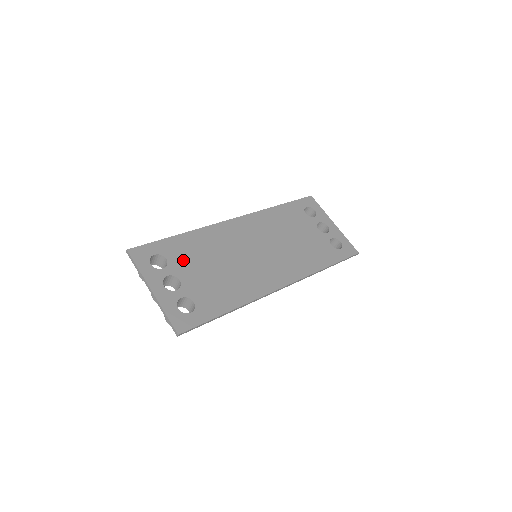
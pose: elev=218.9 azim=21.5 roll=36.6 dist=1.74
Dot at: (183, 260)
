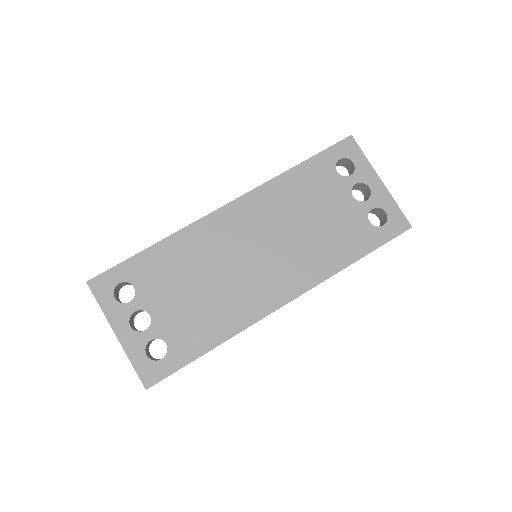
Dot at: (155, 285)
